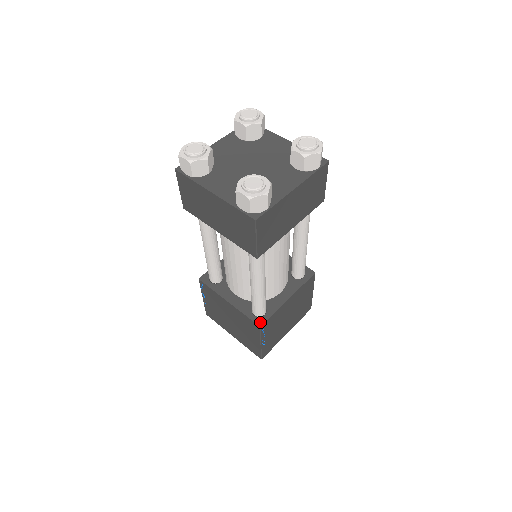
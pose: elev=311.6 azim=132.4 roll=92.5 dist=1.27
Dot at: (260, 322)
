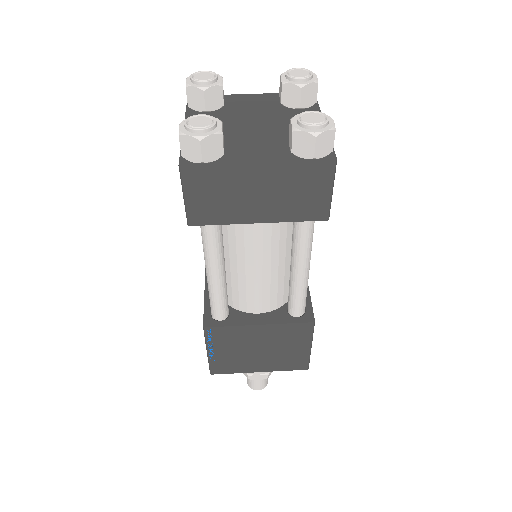
Dot at: (208, 323)
